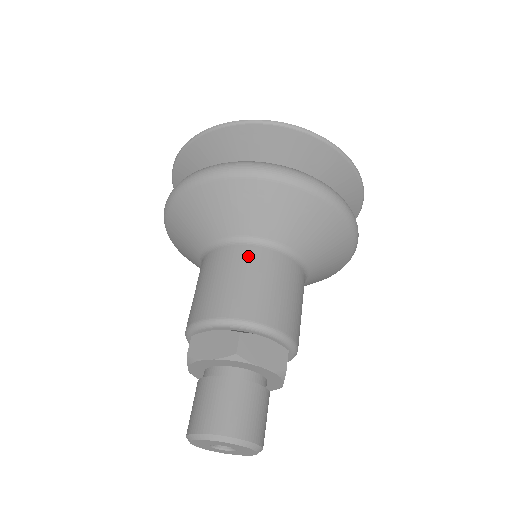
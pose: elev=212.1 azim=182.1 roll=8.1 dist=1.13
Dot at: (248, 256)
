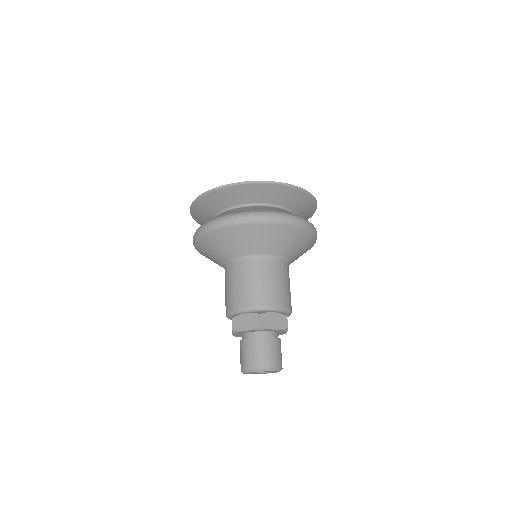
Dot at: (255, 267)
